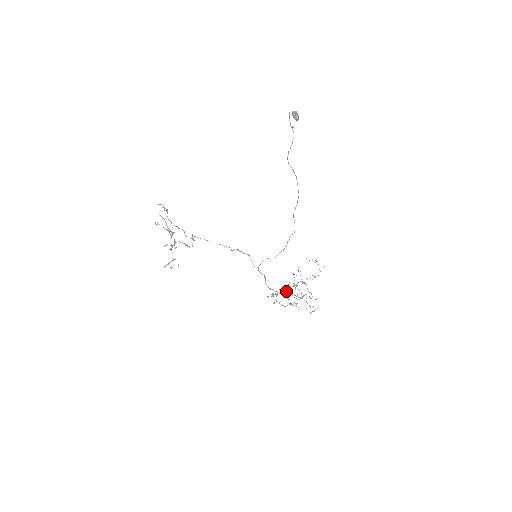
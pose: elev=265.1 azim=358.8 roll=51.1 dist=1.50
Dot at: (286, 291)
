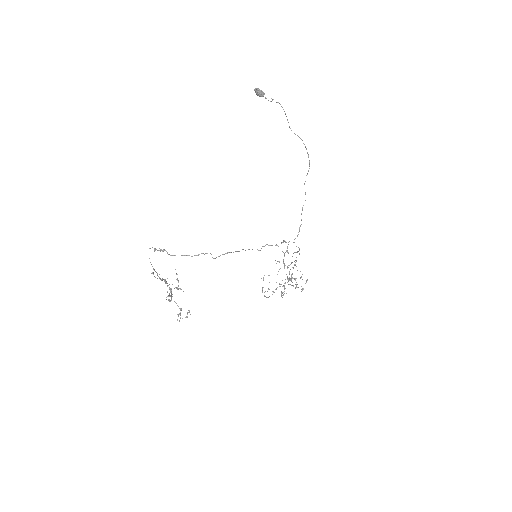
Dot at: (282, 280)
